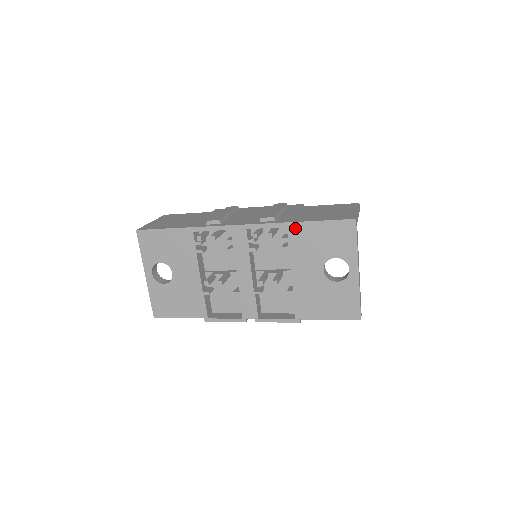
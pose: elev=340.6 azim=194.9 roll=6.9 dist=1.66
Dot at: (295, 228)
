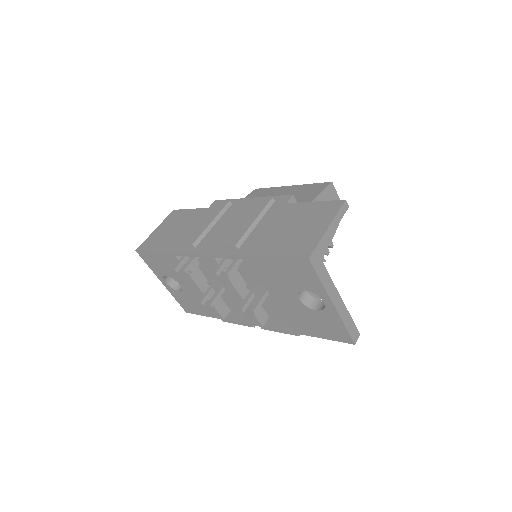
Dot at: (255, 261)
